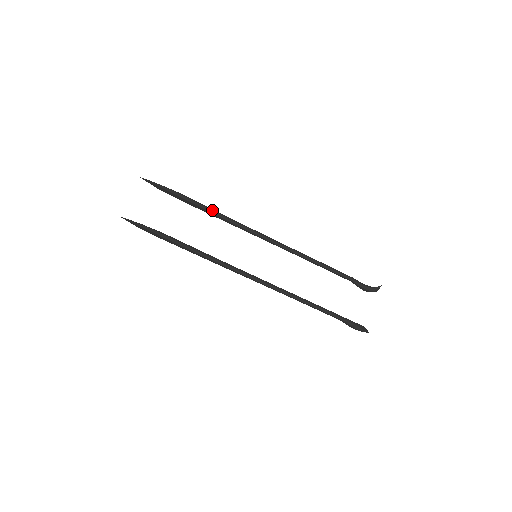
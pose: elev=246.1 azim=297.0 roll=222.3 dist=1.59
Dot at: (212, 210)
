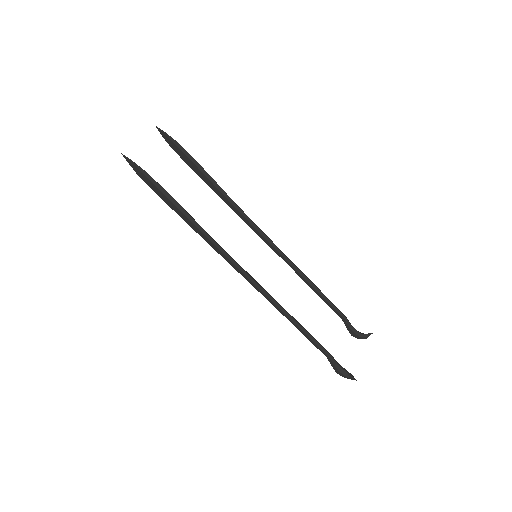
Dot at: (223, 190)
